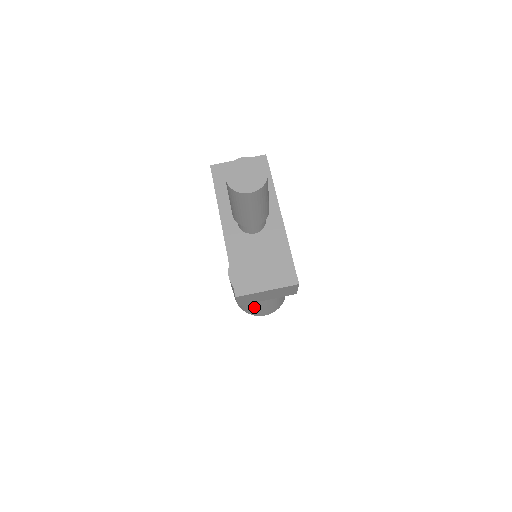
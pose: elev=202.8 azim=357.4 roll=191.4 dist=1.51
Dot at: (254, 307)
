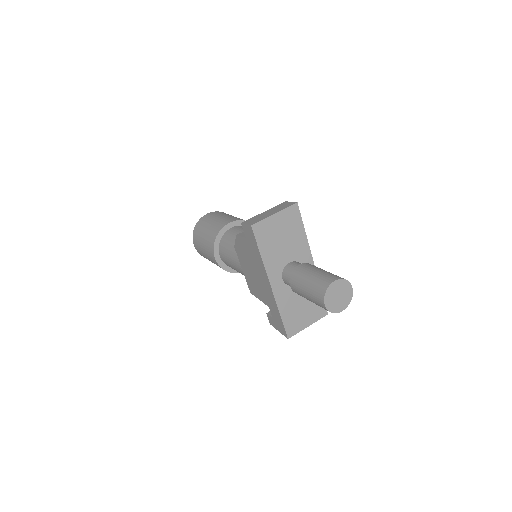
Dot at: occluded
